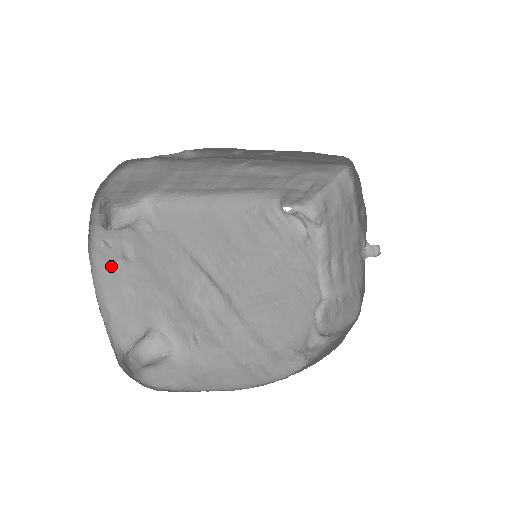
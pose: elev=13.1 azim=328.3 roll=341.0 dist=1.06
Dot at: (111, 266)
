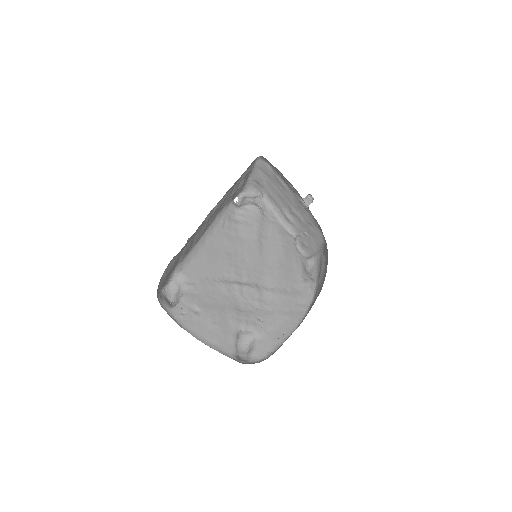
Dot at: (195, 323)
